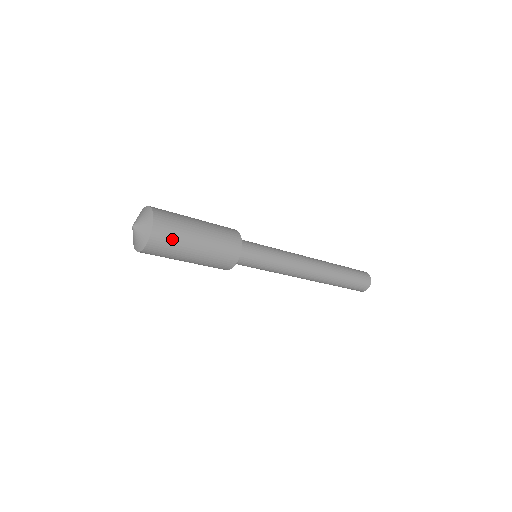
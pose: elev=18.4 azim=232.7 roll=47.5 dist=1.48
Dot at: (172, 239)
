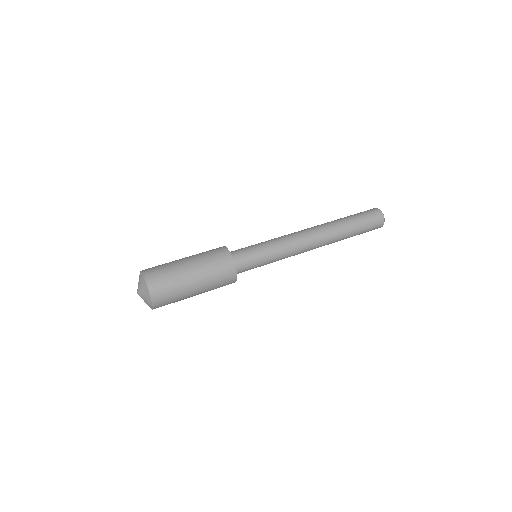
Dot at: occluded
